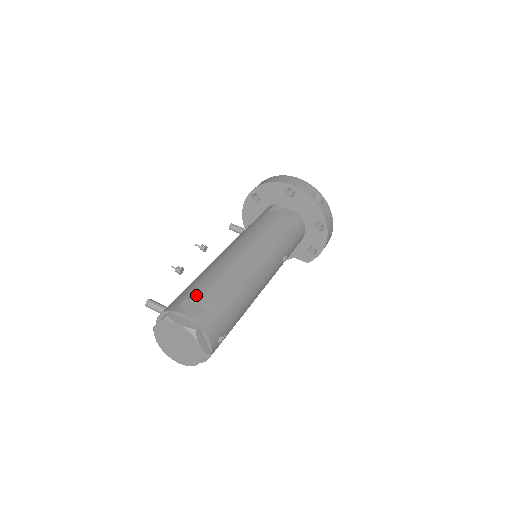
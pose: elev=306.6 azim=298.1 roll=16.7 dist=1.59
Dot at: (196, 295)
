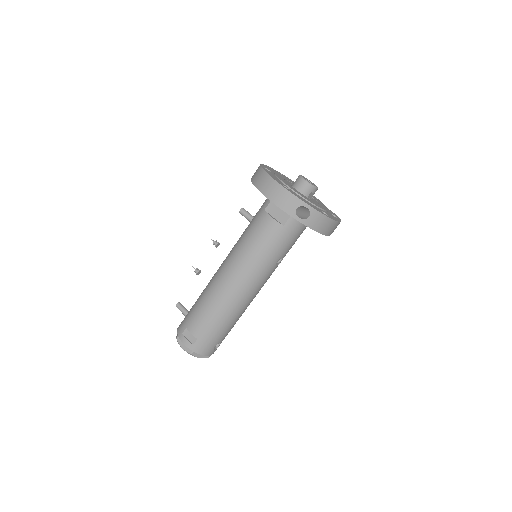
Dot at: (191, 326)
